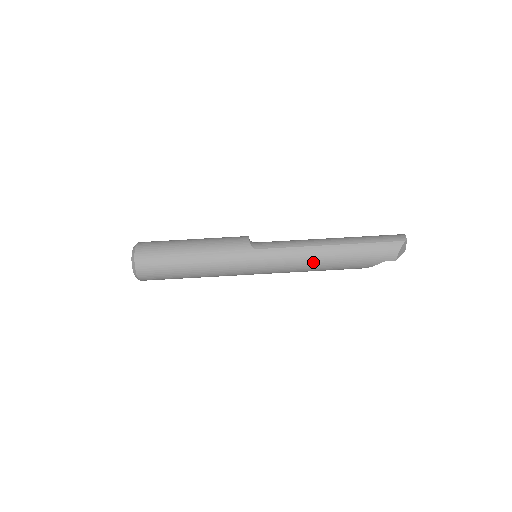
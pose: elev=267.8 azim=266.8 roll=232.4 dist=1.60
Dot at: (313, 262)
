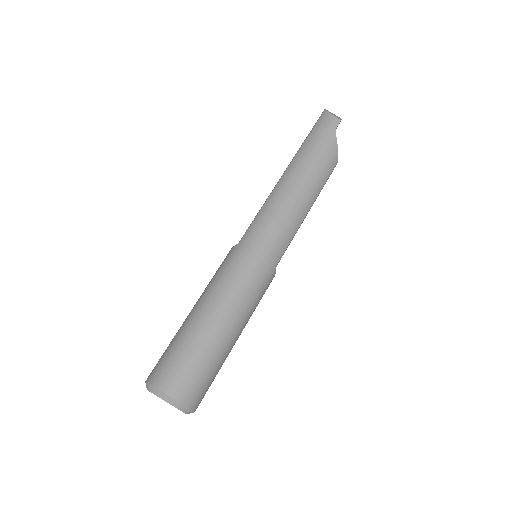
Dot at: (292, 191)
